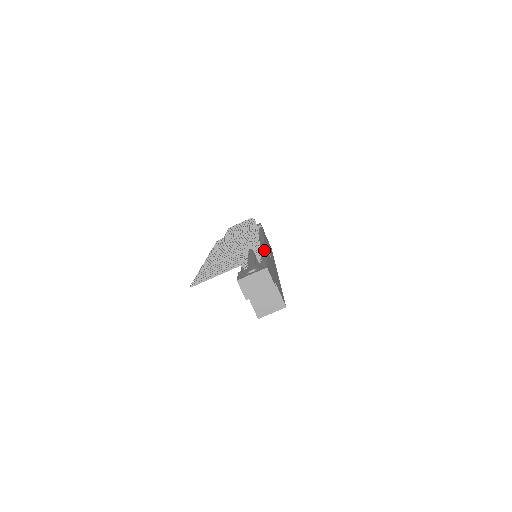
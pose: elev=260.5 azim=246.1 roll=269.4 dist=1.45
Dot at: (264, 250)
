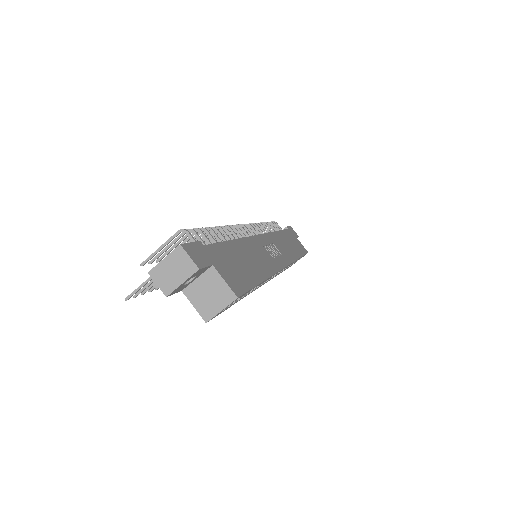
Dot at: (237, 239)
